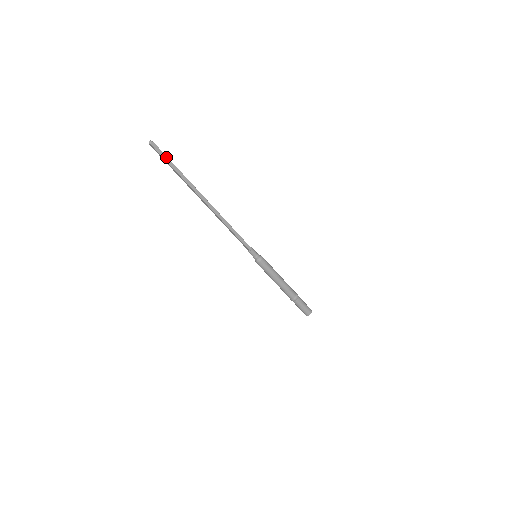
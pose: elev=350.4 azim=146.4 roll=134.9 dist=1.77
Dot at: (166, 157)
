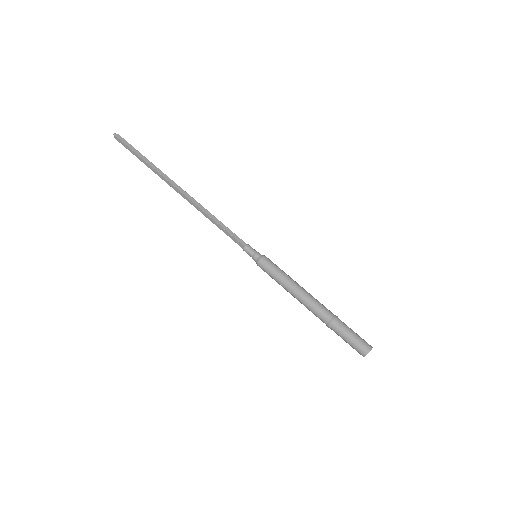
Dot at: (131, 146)
